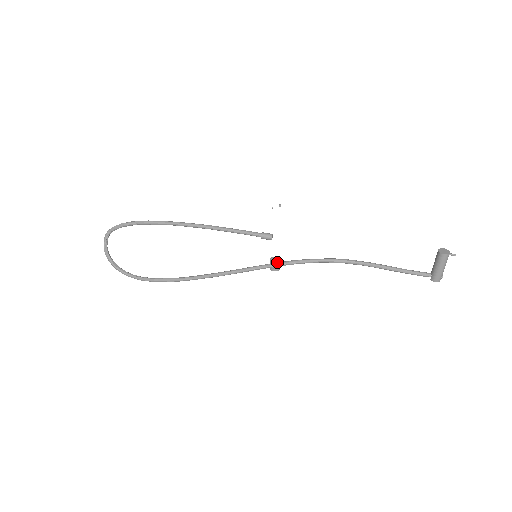
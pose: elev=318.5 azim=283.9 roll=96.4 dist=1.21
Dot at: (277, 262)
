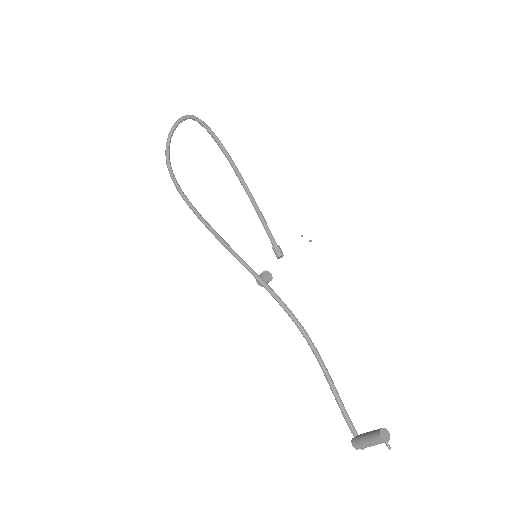
Dot at: (263, 279)
